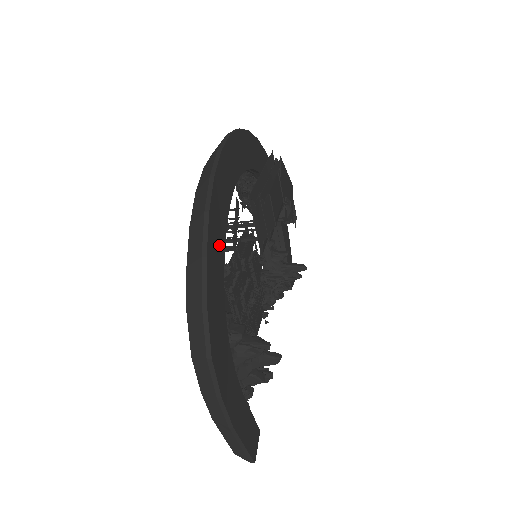
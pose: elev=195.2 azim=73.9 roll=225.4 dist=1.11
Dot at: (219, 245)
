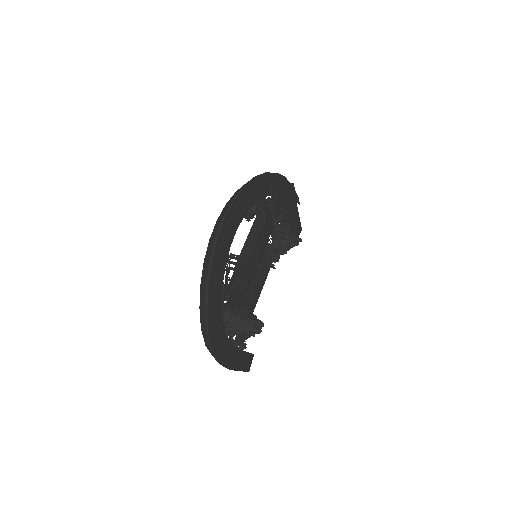
Dot at: (217, 295)
